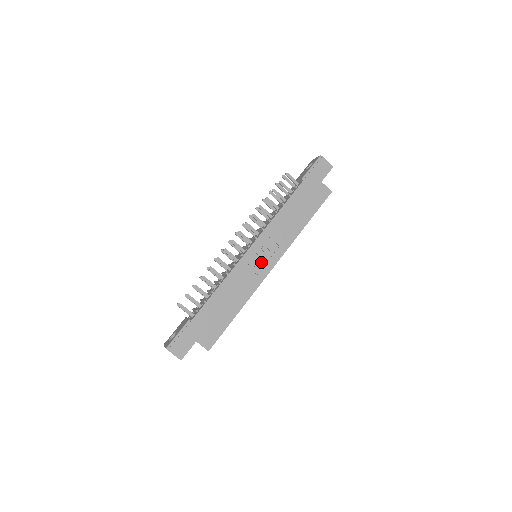
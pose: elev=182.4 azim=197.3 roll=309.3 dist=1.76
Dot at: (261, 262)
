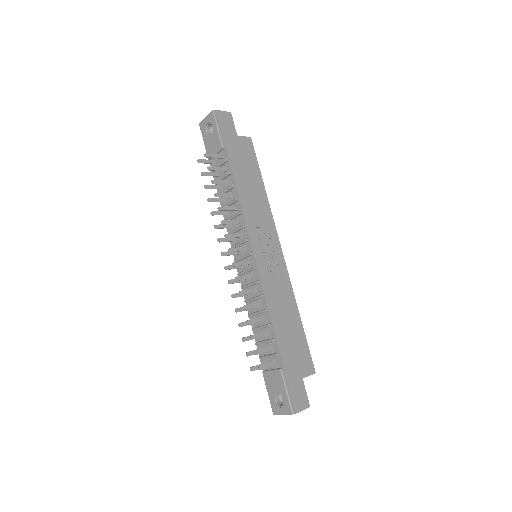
Dot at: (271, 256)
